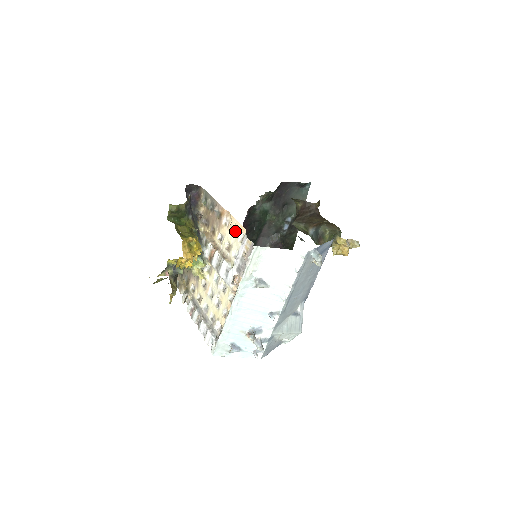
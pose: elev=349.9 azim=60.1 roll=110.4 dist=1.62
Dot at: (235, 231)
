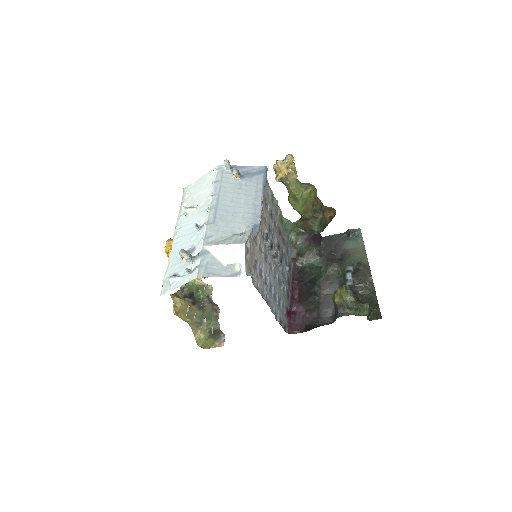
Dot at: occluded
